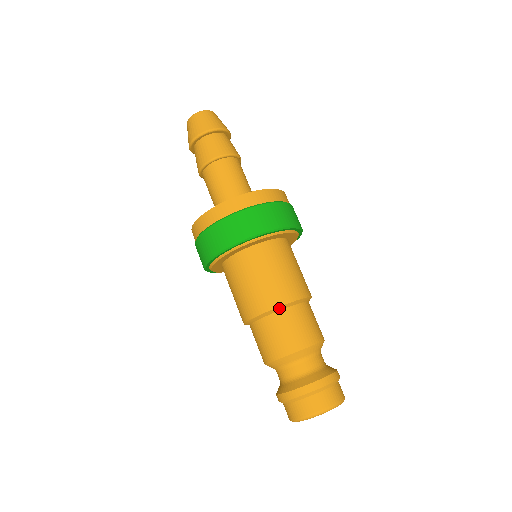
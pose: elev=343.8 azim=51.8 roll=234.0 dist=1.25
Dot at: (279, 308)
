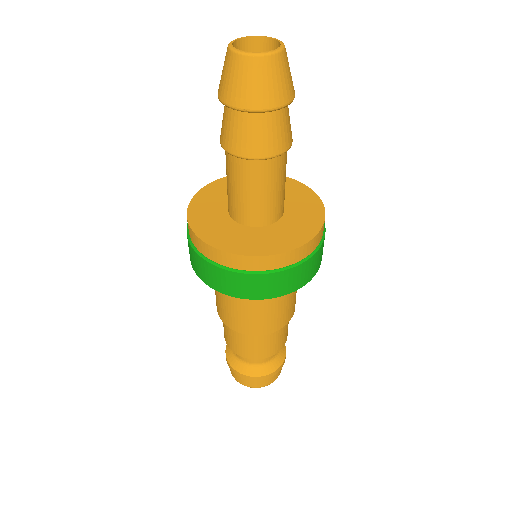
Dot at: (279, 328)
